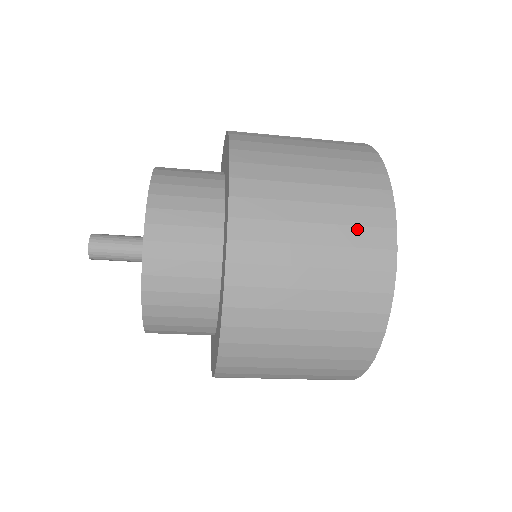
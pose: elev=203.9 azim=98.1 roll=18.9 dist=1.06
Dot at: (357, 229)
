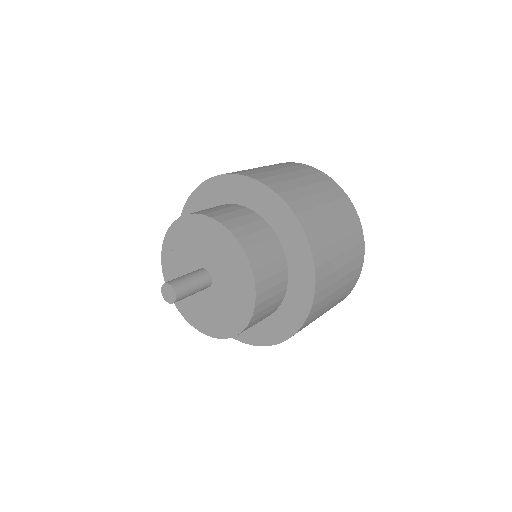
Dot at: (345, 293)
